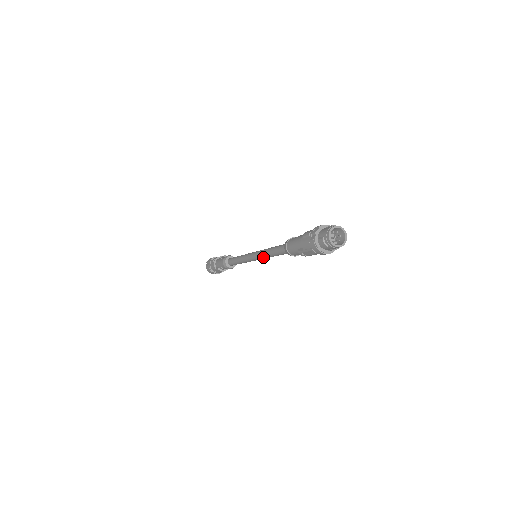
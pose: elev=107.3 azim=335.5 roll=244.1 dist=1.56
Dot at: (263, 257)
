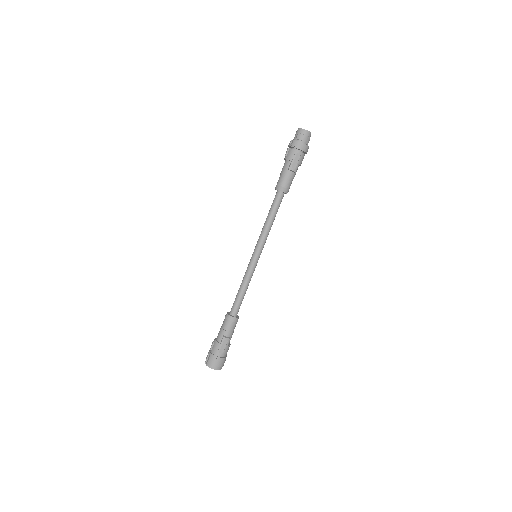
Dot at: (264, 237)
